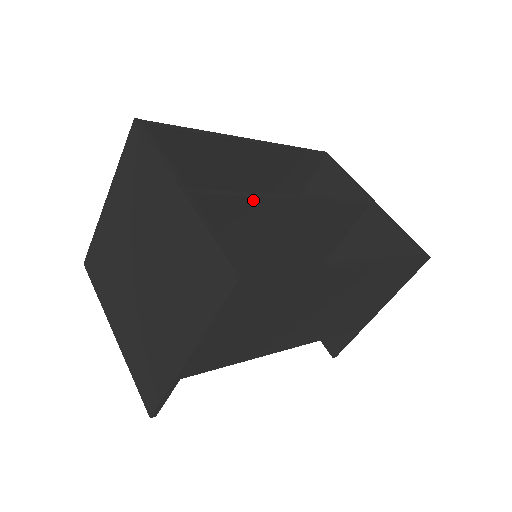
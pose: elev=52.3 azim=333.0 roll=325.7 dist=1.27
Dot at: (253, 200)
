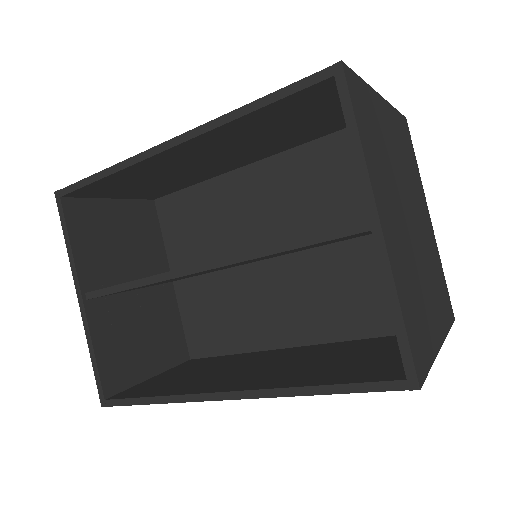
Dot at: (150, 284)
